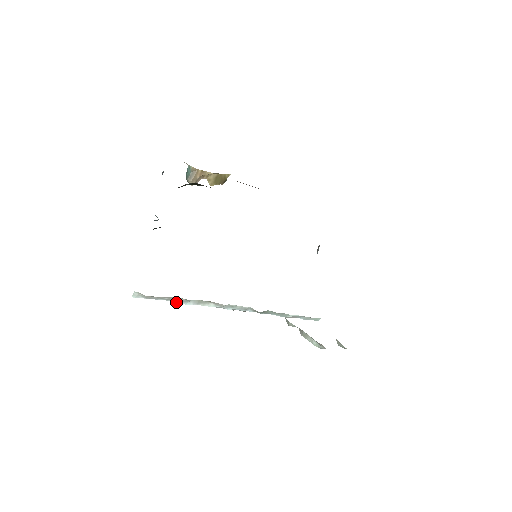
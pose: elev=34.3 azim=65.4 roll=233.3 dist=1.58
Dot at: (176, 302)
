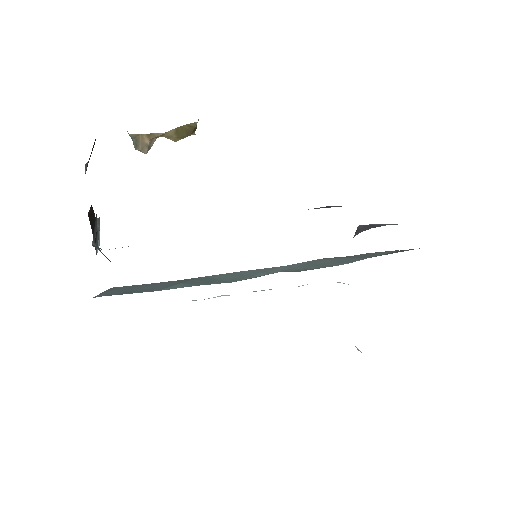
Dot at: occluded
